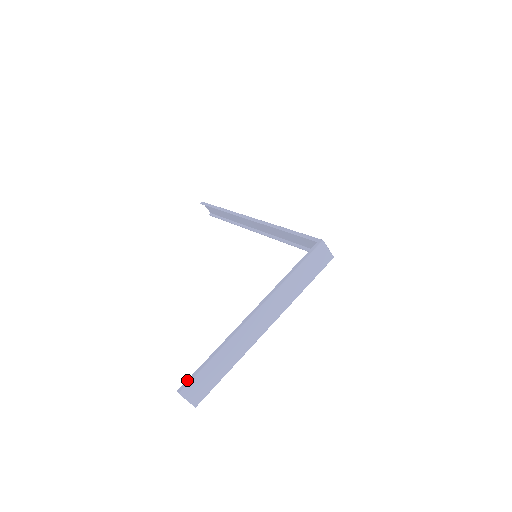
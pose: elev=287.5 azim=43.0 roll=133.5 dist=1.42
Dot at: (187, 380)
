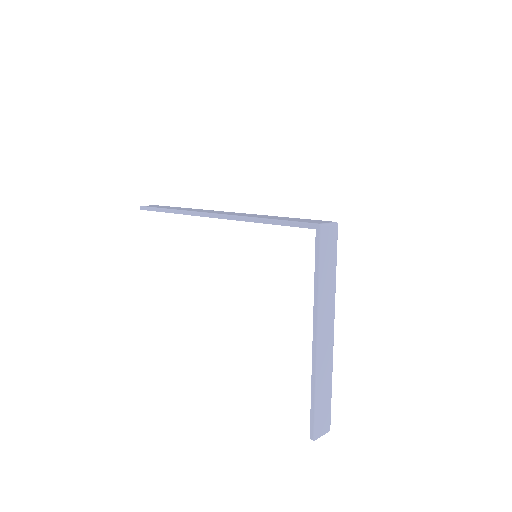
Dot at: (310, 426)
